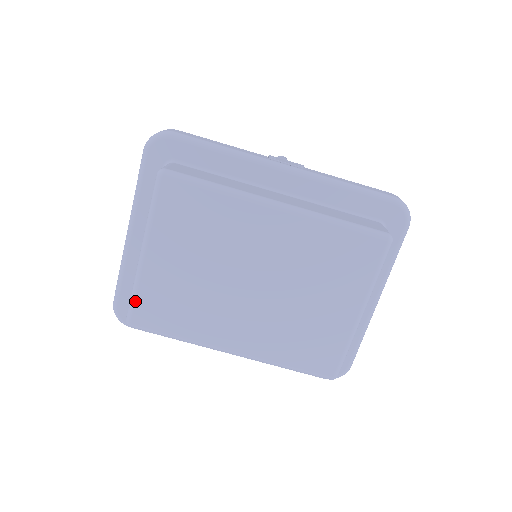
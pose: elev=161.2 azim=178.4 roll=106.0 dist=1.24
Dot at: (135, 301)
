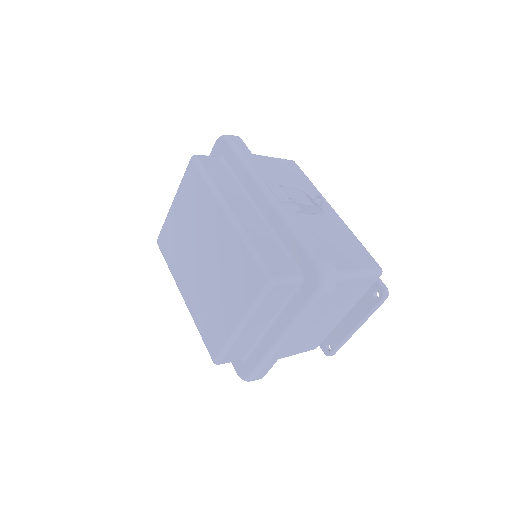
Dot at: (162, 229)
